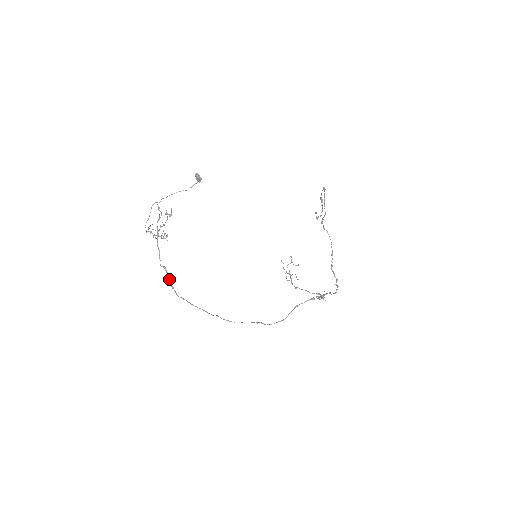
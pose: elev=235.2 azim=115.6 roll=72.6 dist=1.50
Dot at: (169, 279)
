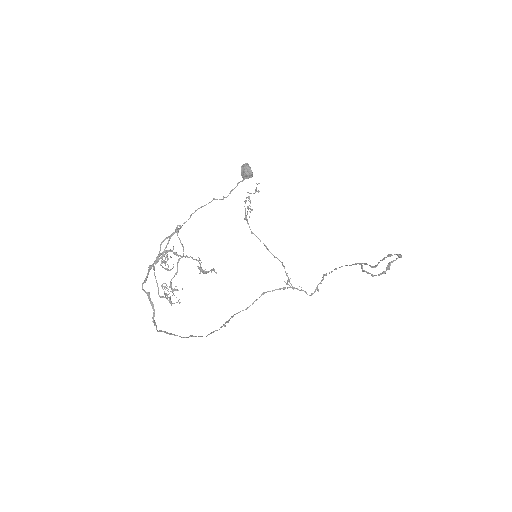
Dot at: (154, 316)
